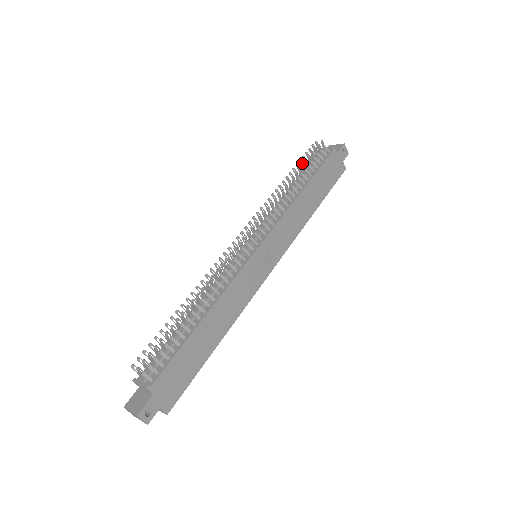
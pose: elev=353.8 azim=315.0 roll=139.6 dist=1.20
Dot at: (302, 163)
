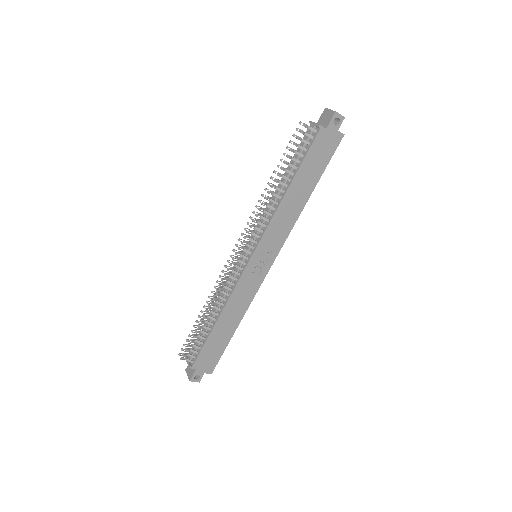
Dot at: (283, 161)
